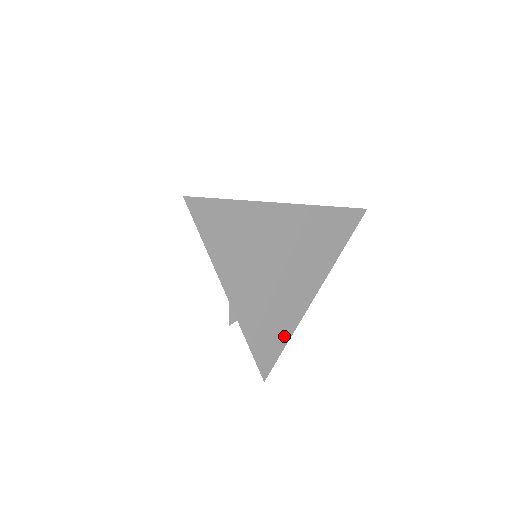
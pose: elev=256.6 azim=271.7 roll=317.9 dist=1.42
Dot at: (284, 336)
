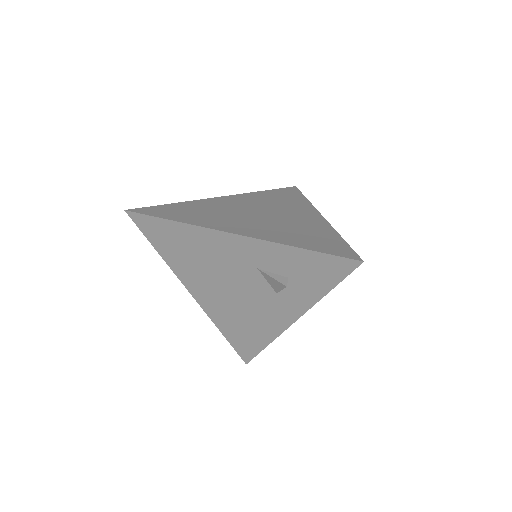
Dot at: (332, 237)
